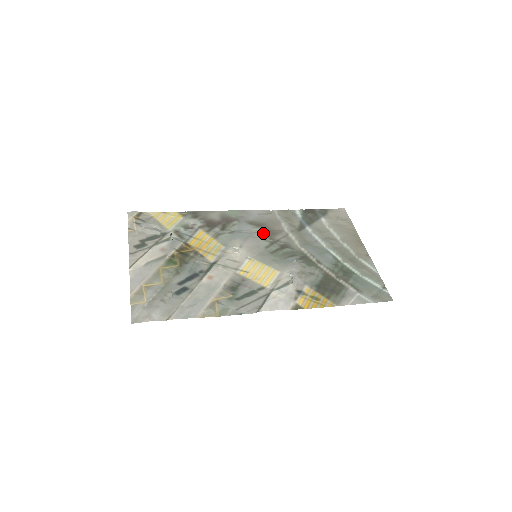
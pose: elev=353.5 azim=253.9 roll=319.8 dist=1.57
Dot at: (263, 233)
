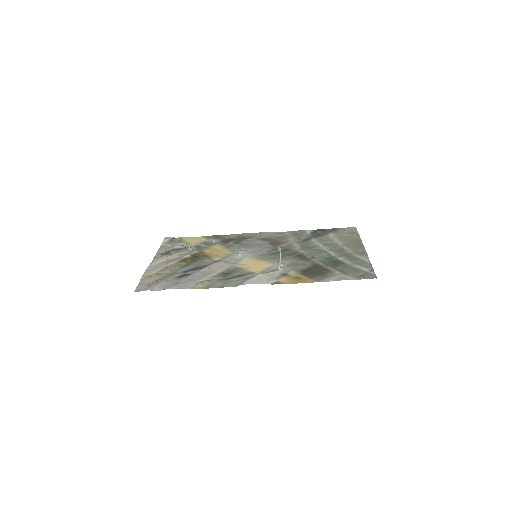
Dot at: (270, 244)
